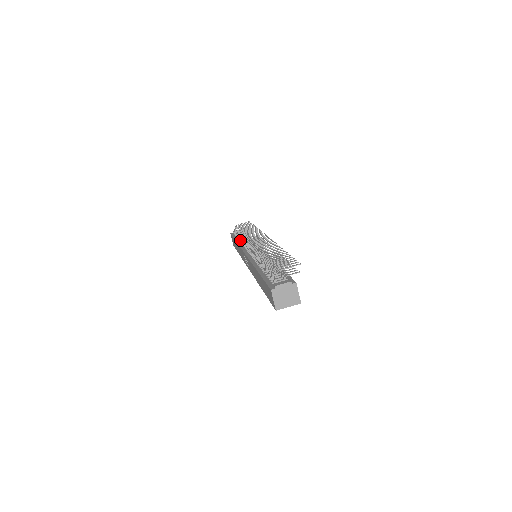
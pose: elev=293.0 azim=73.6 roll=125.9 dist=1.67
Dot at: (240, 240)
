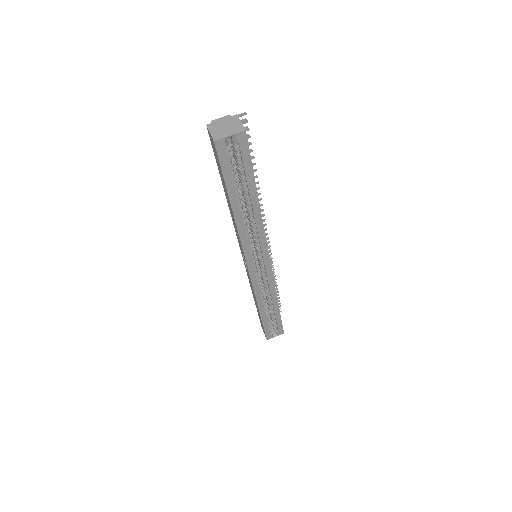
Dot at: occluded
